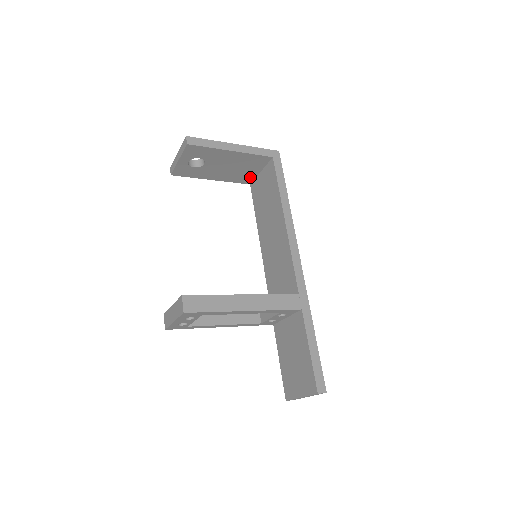
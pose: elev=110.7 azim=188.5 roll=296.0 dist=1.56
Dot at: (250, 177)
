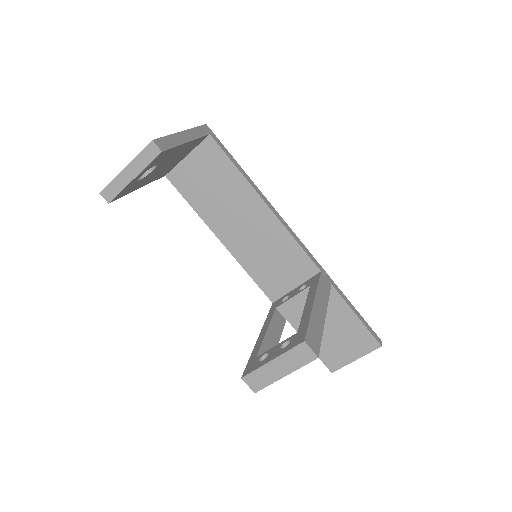
Dot at: (172, 167)
